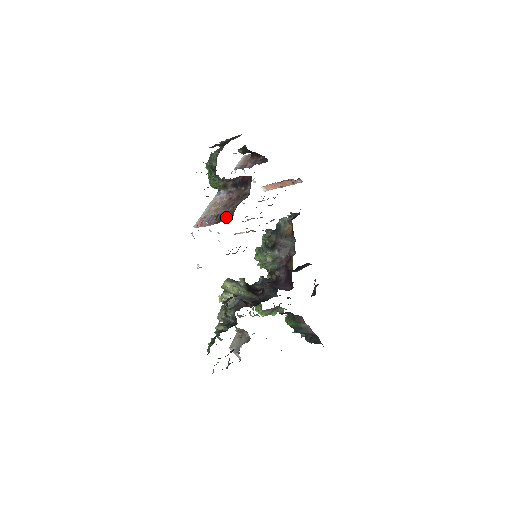
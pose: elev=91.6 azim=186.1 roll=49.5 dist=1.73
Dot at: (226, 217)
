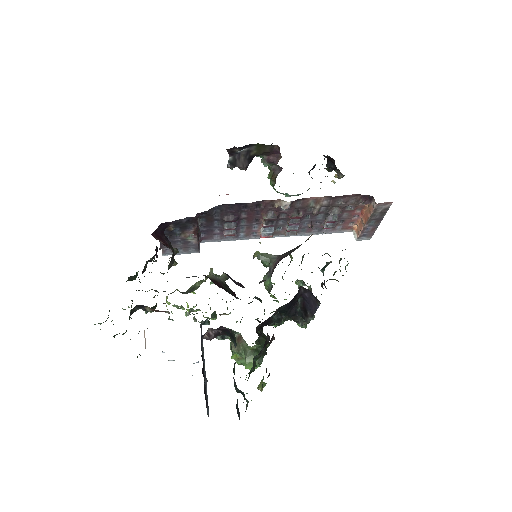
Dot at: occluded
